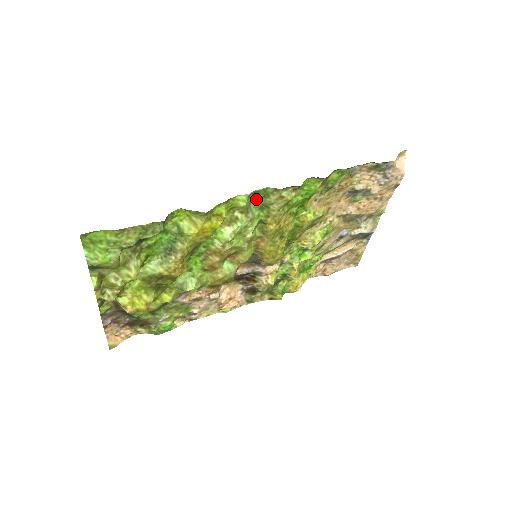
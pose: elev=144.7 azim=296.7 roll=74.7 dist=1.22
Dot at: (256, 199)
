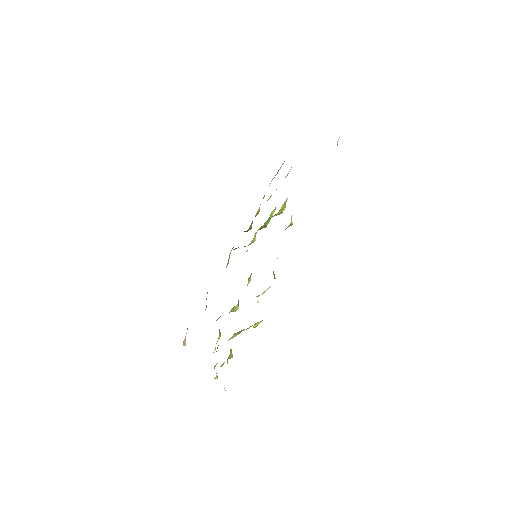
Dot at: occluded
